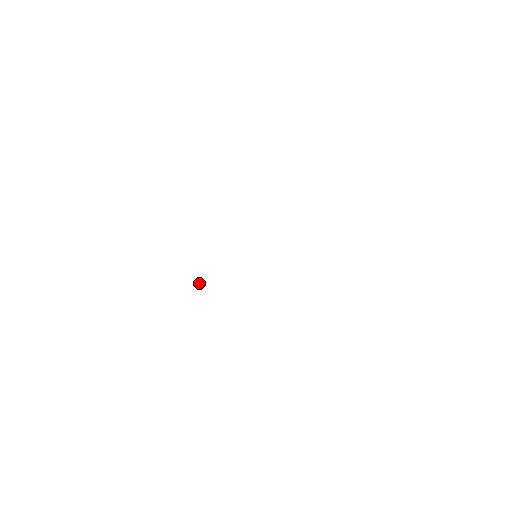
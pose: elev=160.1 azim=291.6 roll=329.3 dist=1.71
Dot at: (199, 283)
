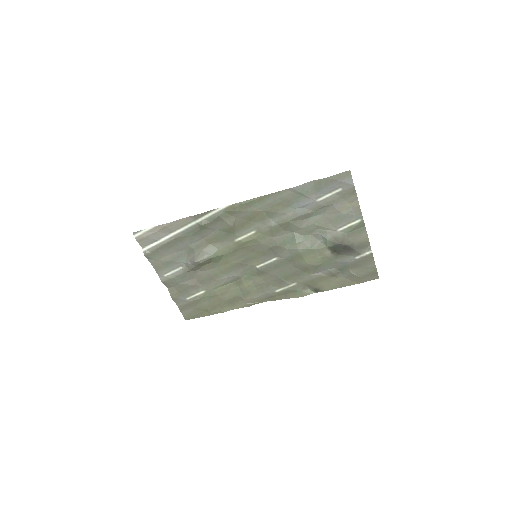
Dot at: (194, 260)
